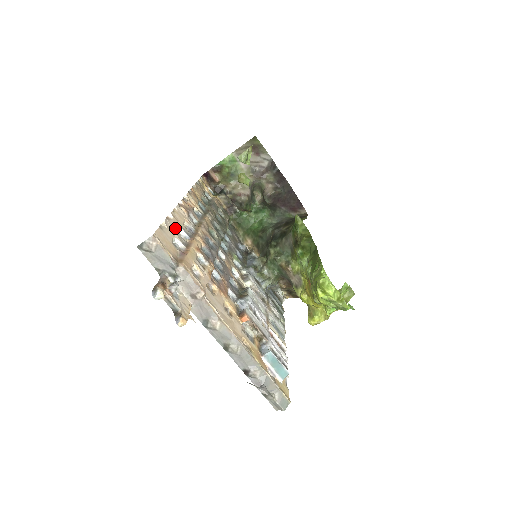
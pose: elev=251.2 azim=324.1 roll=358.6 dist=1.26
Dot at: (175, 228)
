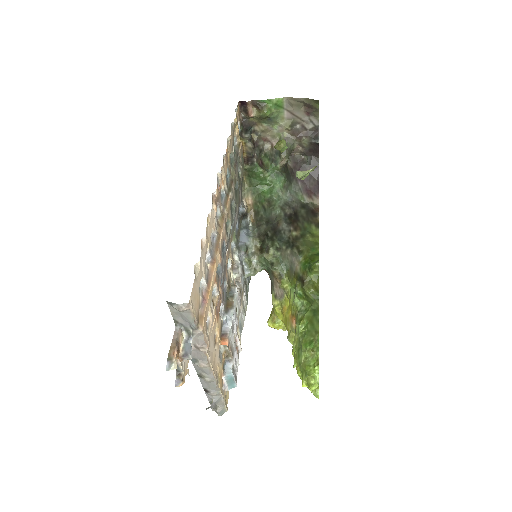
Dot at: (204, 257)
